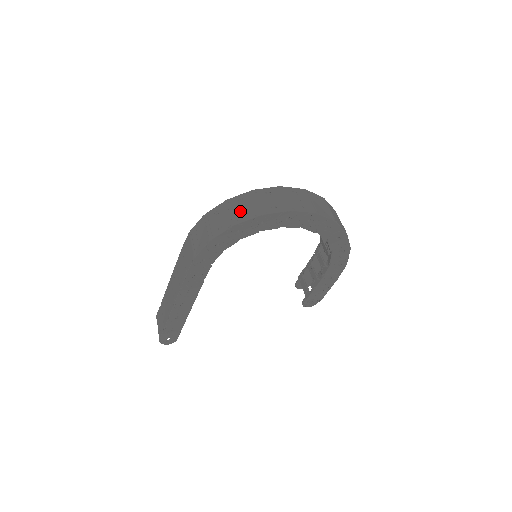
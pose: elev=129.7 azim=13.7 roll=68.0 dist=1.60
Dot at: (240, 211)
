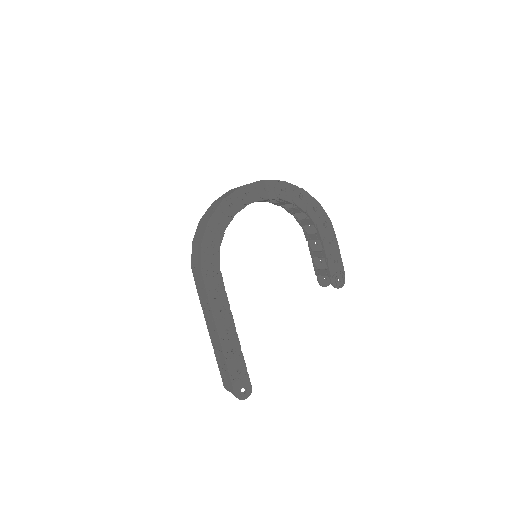
Dot at: (210, 213)
